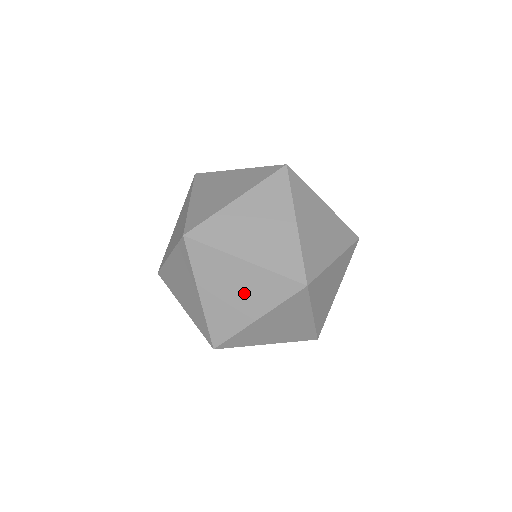
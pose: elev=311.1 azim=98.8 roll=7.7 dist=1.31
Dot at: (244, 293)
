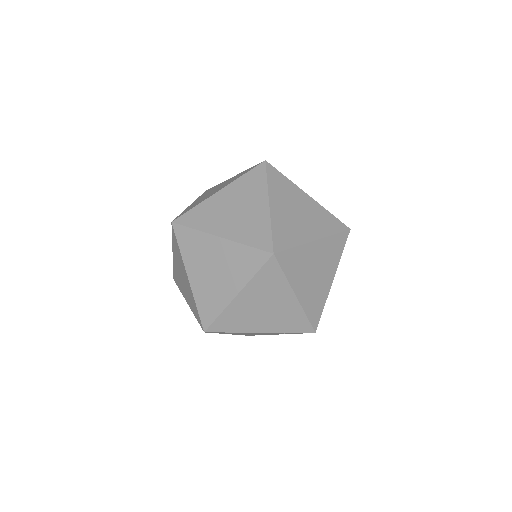
Dot at: (223, 270)
